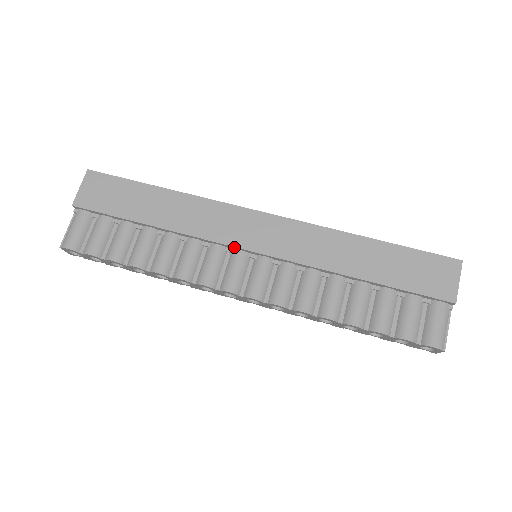
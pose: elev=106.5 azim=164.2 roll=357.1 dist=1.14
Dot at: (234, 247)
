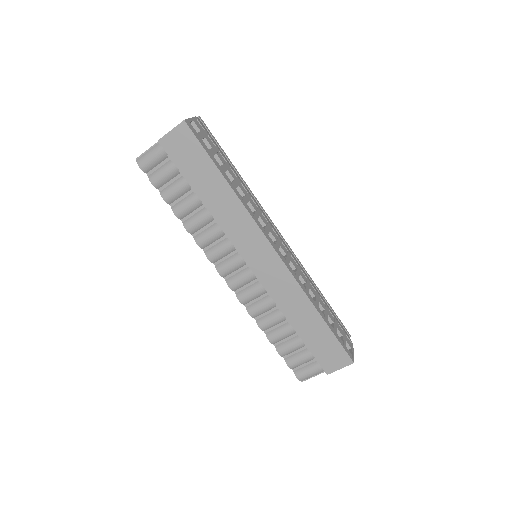
Dot at: (241, 254)
